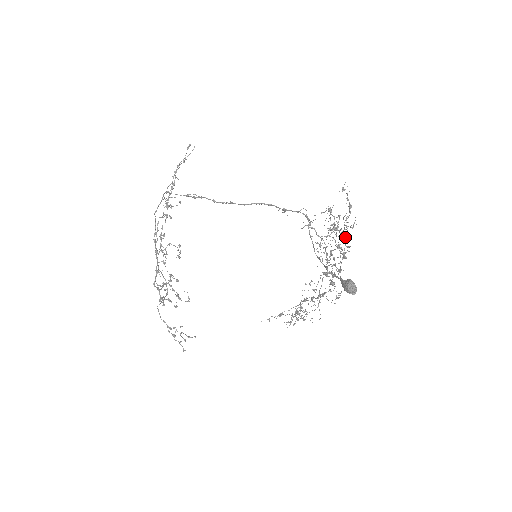
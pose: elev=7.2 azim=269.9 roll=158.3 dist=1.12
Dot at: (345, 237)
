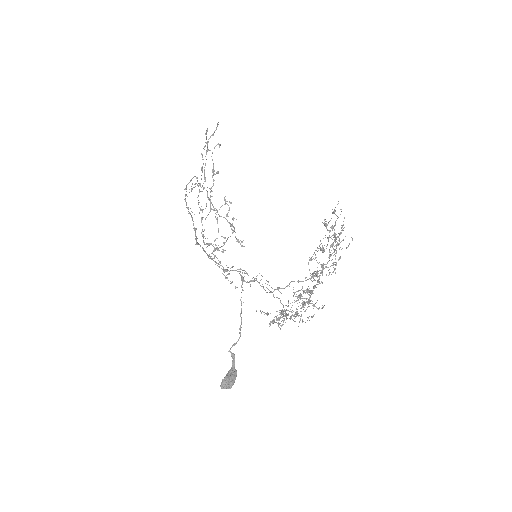
Dot at: (322, 268)
